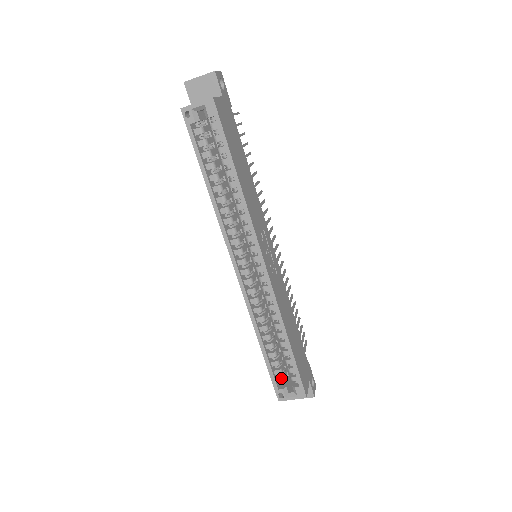
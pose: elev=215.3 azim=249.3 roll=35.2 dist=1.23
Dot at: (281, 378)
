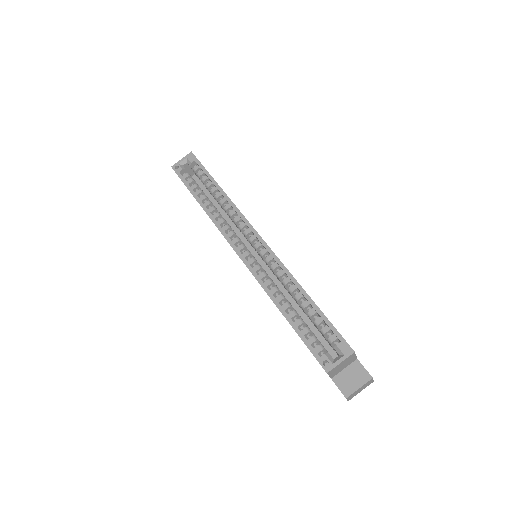
Dot at: (318, 345)
